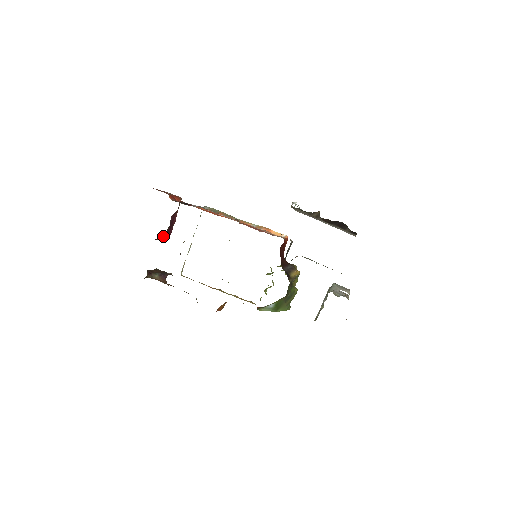
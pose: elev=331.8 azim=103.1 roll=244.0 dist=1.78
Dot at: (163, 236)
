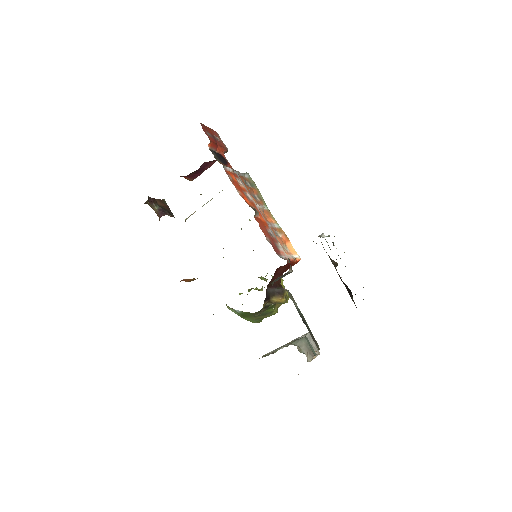
Dot at: (185, 176)
